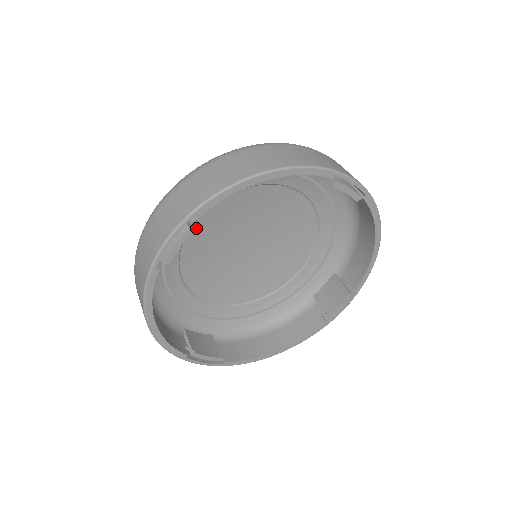
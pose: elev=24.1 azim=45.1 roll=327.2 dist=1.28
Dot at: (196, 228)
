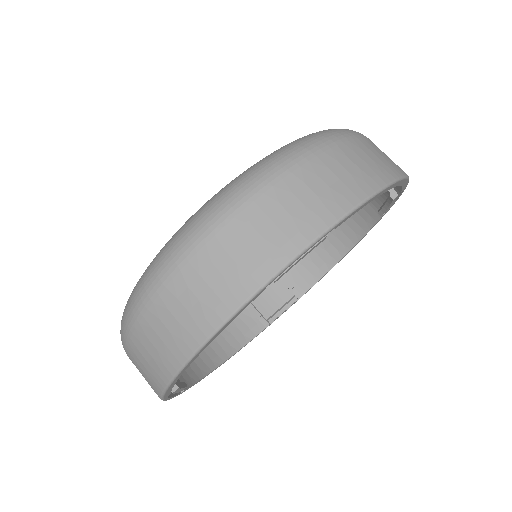
Dot at: occluded
